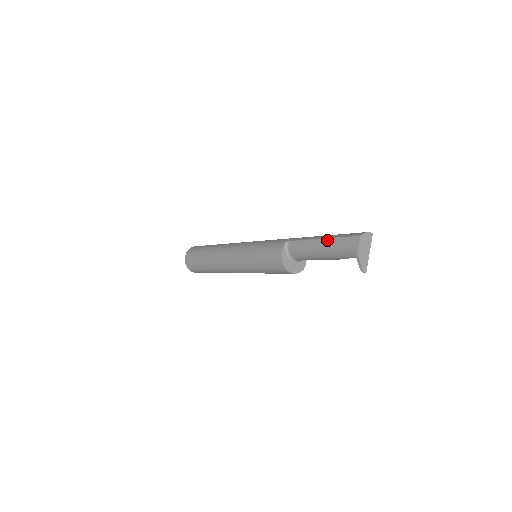
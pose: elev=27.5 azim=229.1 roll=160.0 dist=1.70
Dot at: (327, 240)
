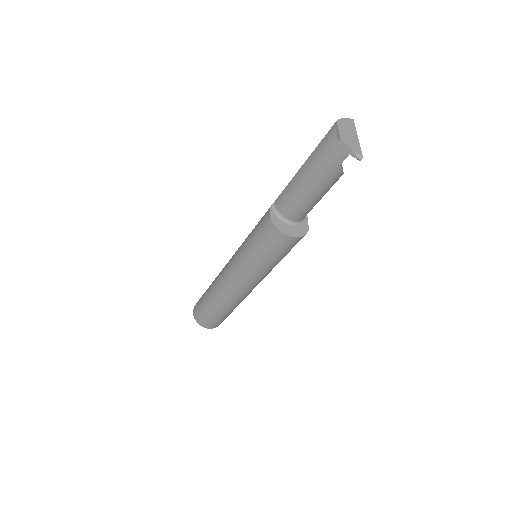
Dot at: (307, 161)
